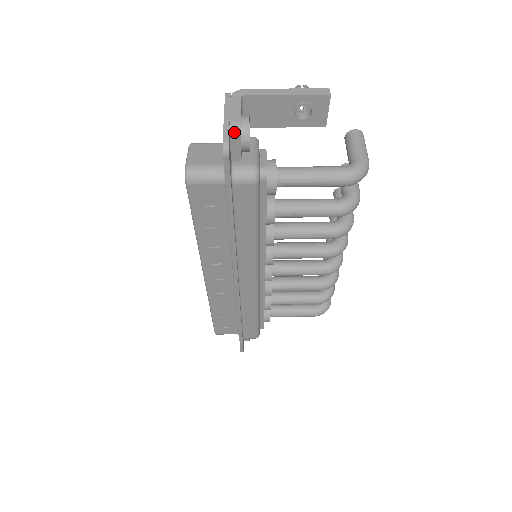
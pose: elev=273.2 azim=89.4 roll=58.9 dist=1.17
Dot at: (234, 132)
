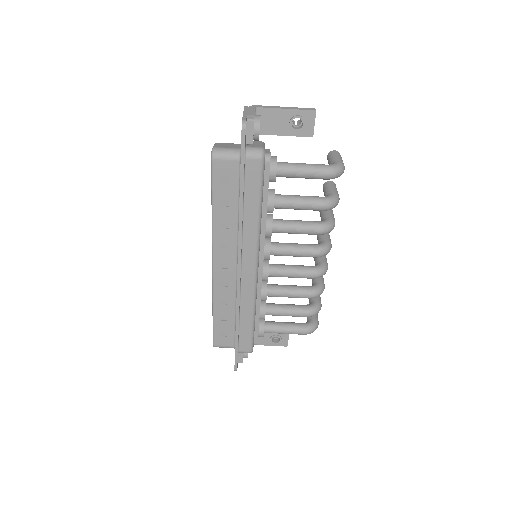
Dot at: (250, 119)
